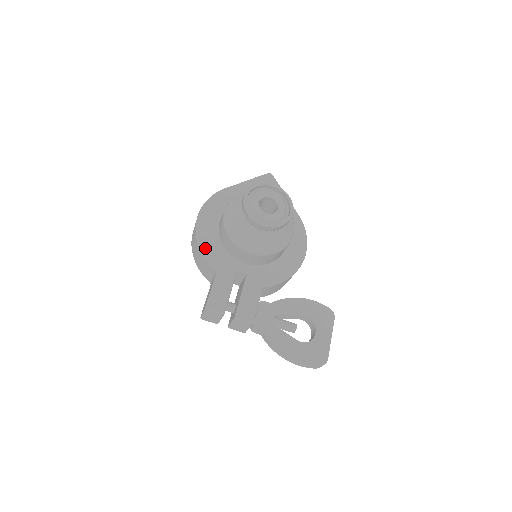
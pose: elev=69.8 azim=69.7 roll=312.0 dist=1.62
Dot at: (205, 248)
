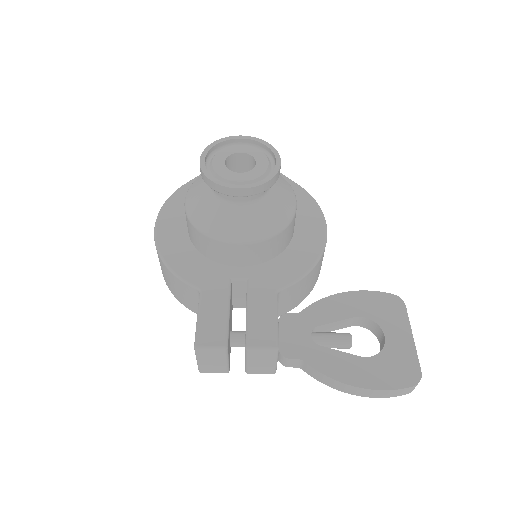
Dot at: (174, 264)
